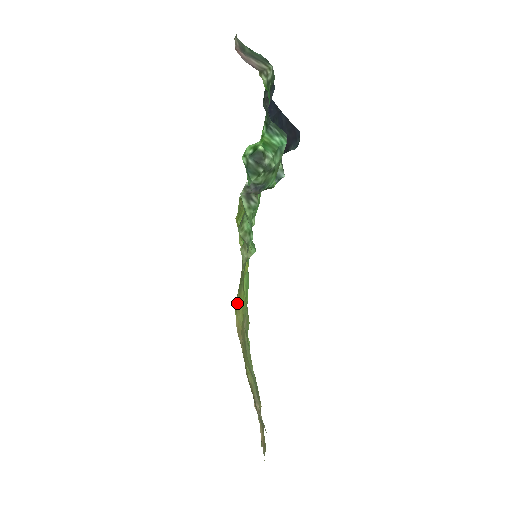
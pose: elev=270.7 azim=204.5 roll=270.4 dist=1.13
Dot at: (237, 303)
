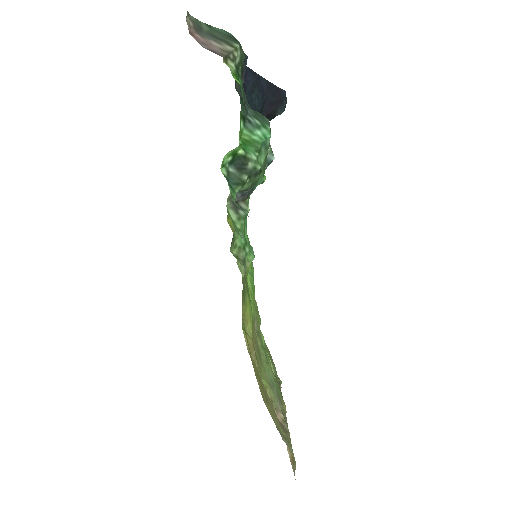
Dot at: (243, 315)
